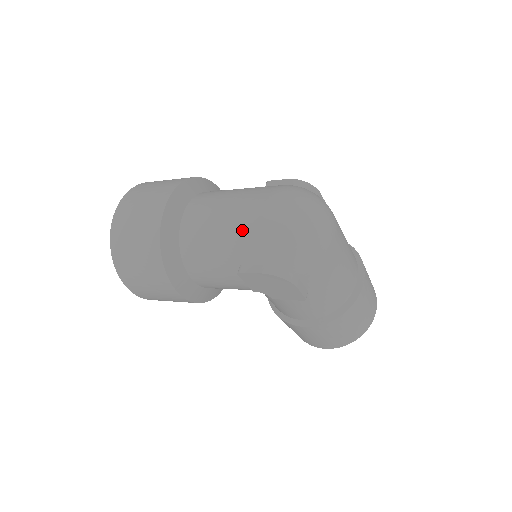
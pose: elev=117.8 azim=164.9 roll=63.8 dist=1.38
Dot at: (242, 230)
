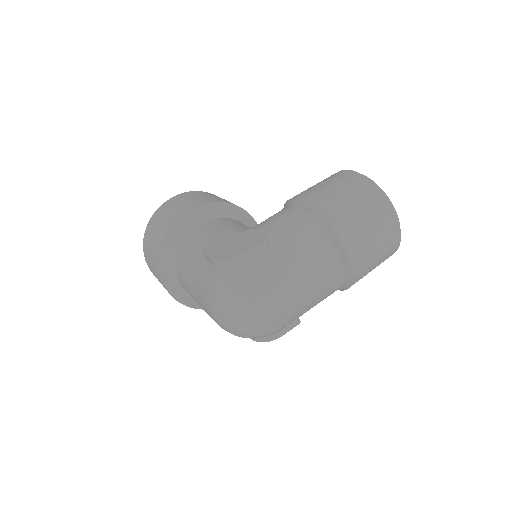
Dot at: occluded
